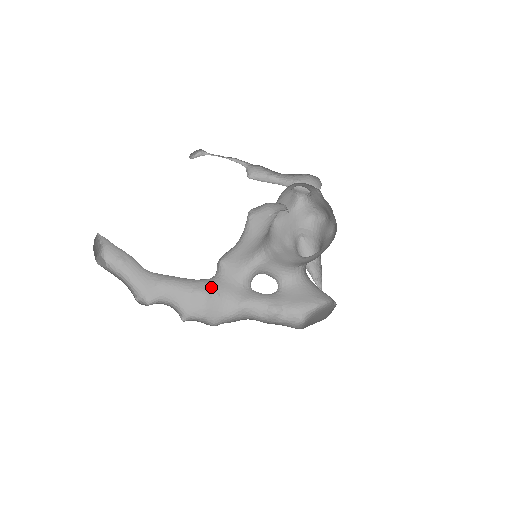
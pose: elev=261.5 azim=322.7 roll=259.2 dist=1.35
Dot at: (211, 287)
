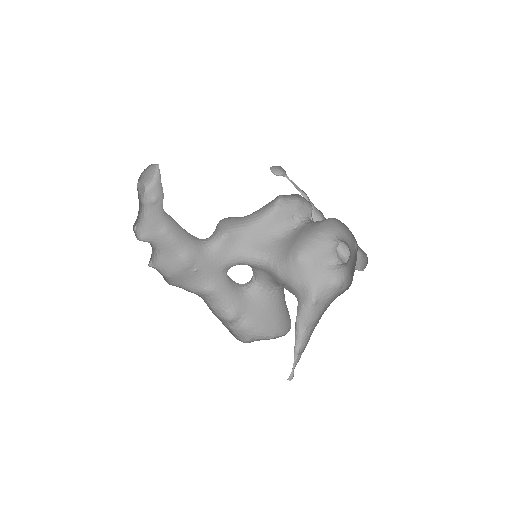
Dot at: (197, 259)
